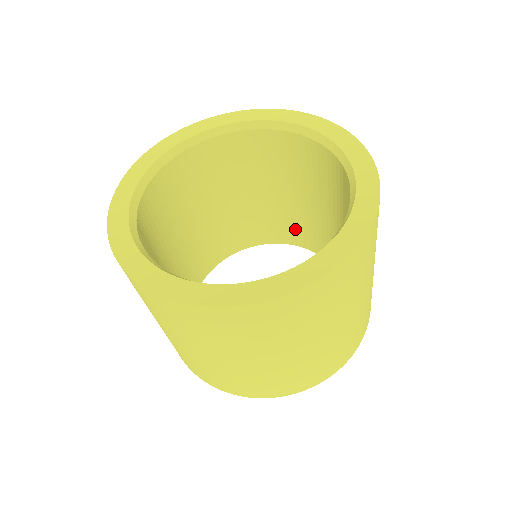
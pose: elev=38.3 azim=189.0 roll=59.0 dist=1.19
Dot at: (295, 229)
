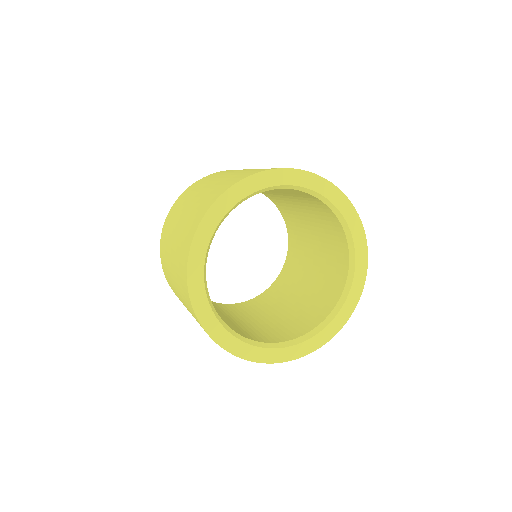
Dot at: occluded
